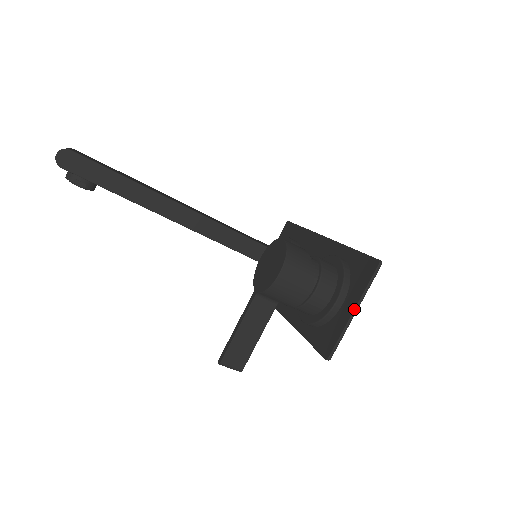
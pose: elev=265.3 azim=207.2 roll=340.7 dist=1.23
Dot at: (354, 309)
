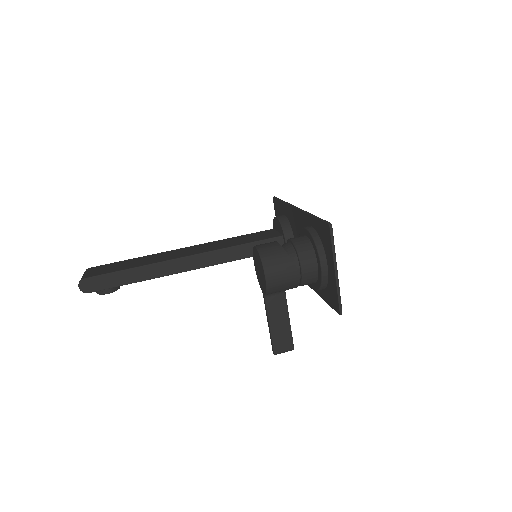
Dot at: (334, 270)
